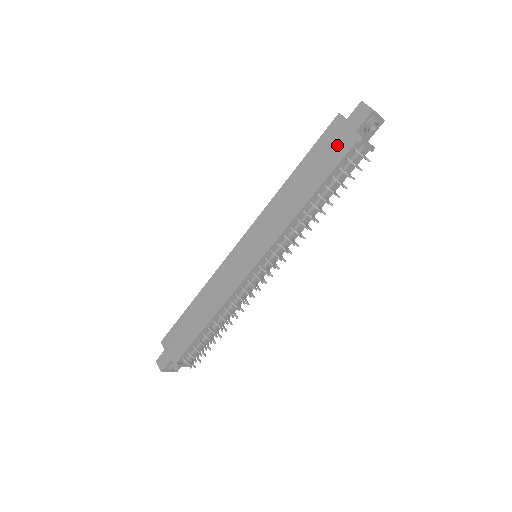
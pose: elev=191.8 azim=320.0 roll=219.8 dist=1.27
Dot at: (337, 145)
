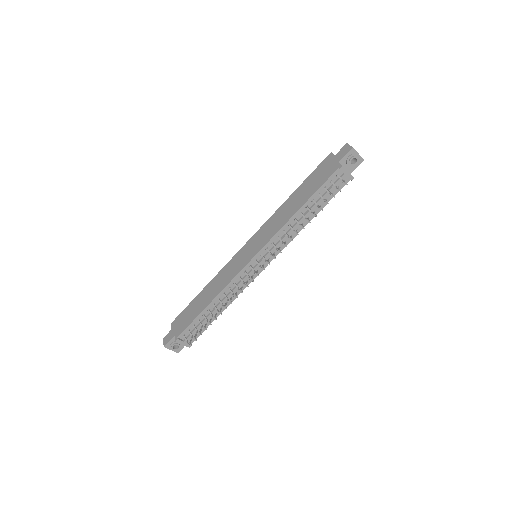
Dot at: (325, 172)
